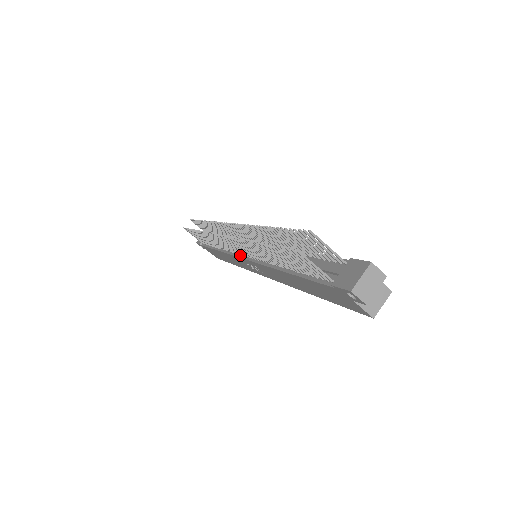
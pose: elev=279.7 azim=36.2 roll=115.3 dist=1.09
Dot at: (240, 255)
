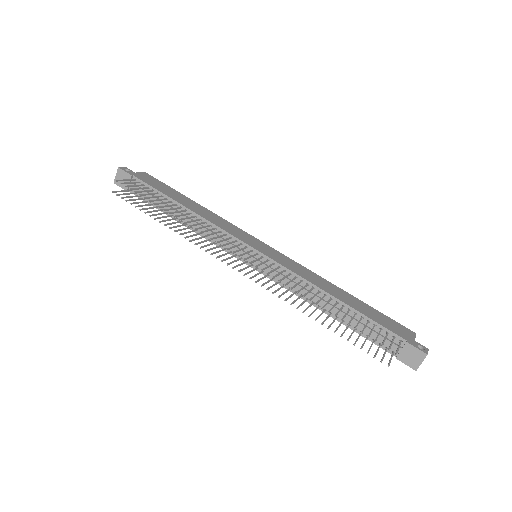
Dot at: (241, 259)
